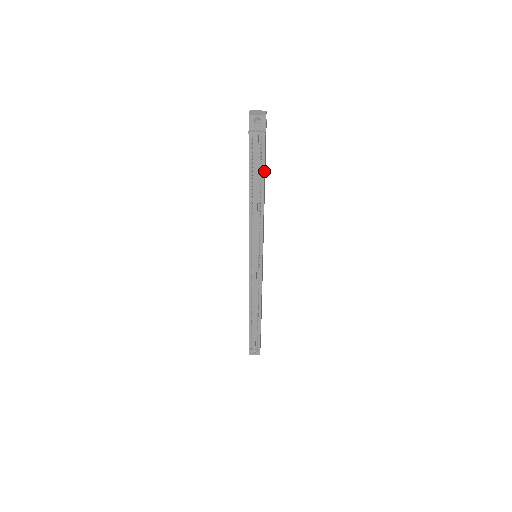
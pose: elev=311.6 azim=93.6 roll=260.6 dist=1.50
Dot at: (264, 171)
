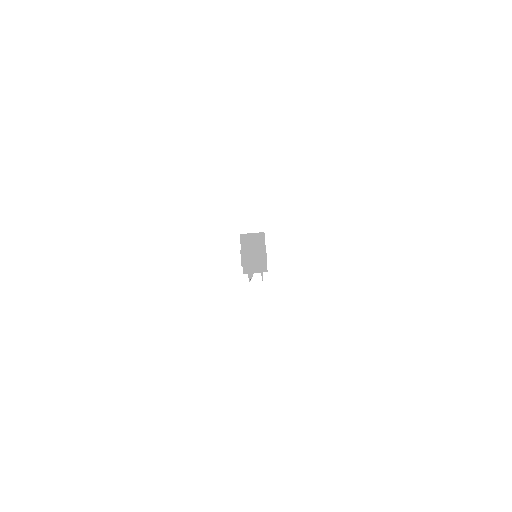
Dot at: occluded
